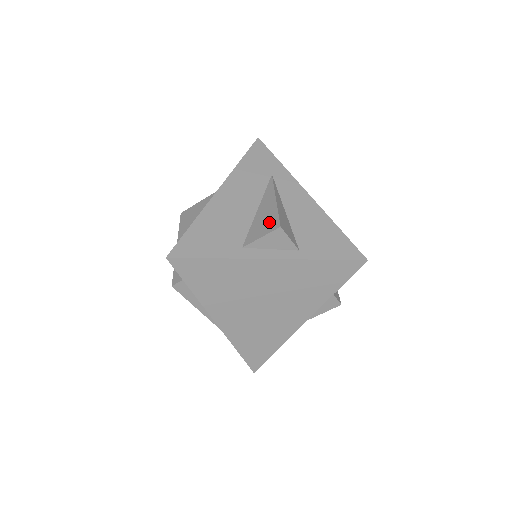
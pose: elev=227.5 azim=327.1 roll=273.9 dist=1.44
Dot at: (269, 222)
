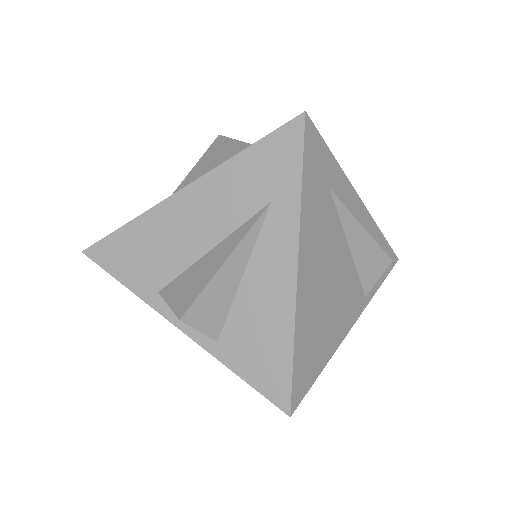
Dot at: (188, 293)
